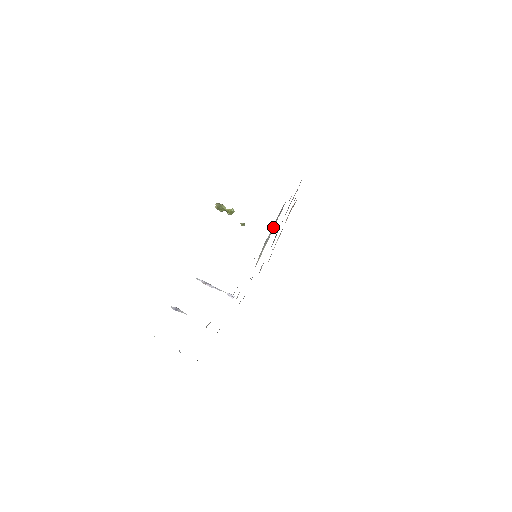
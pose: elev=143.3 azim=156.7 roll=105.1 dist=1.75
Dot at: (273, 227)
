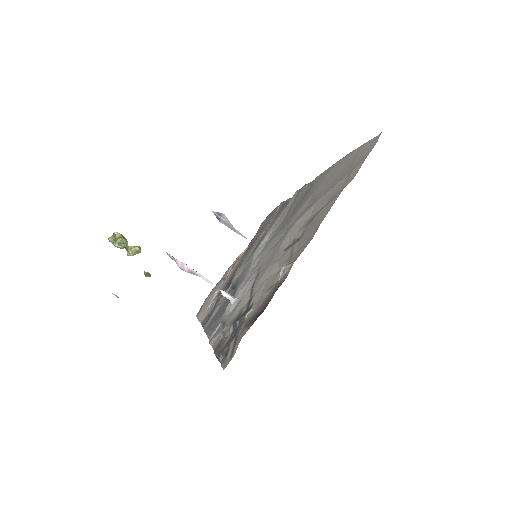
Dot at: occluded
